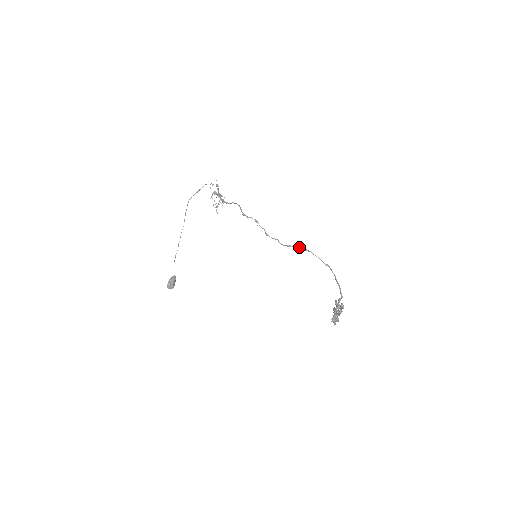
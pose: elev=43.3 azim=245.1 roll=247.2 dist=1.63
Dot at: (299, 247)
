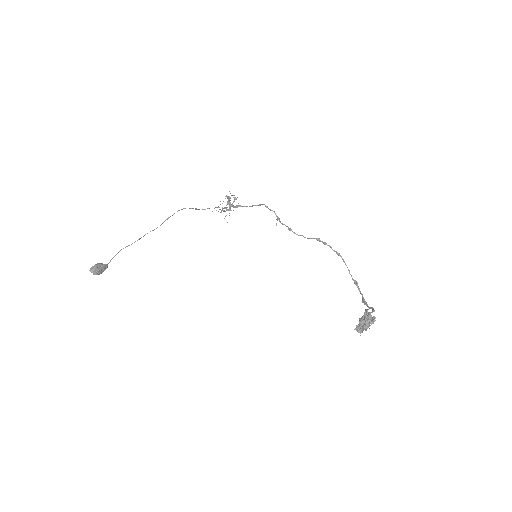
Dot at: (330, 246)
